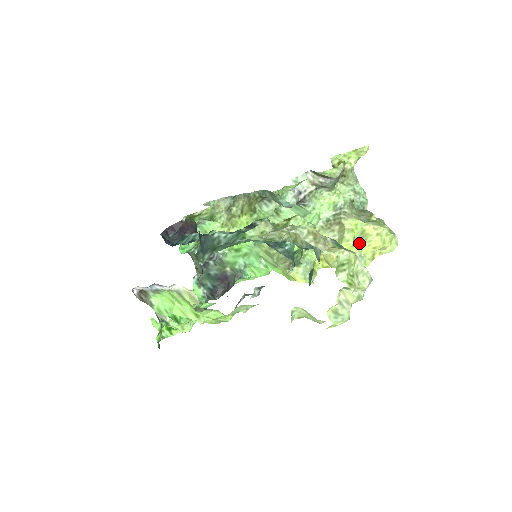
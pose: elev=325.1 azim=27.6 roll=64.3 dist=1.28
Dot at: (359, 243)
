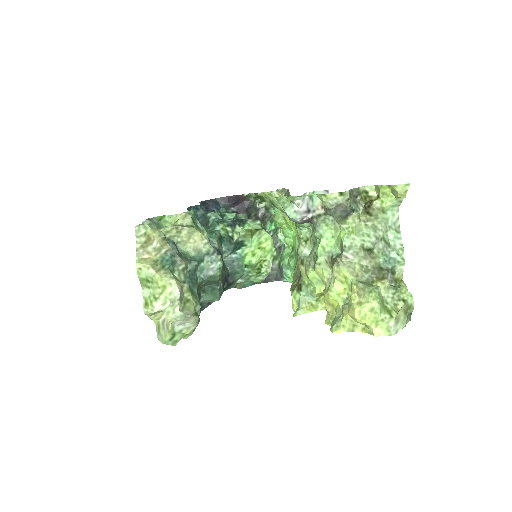
Dot at: (347, 302)
